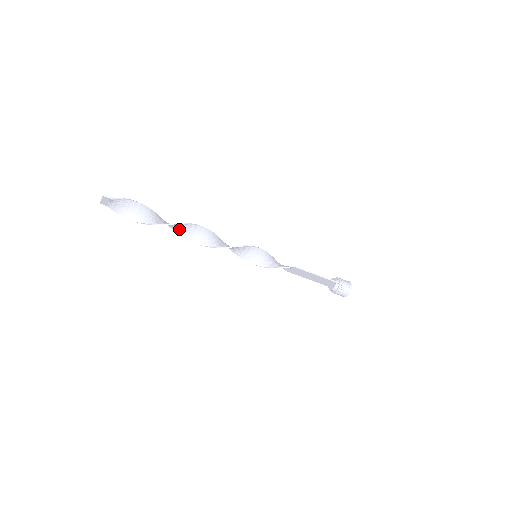
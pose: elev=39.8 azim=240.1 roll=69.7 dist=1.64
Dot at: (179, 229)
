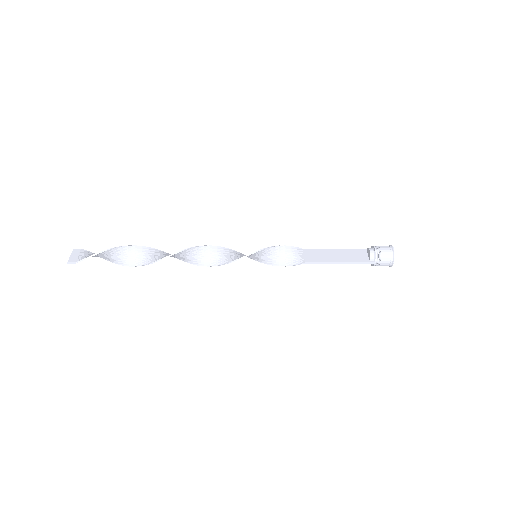
Dot at: (159, 255)
